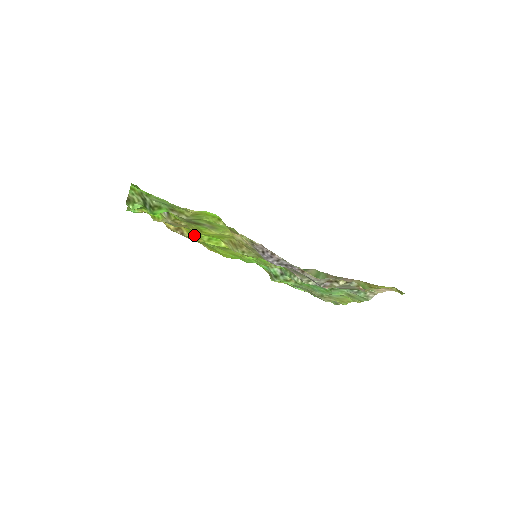
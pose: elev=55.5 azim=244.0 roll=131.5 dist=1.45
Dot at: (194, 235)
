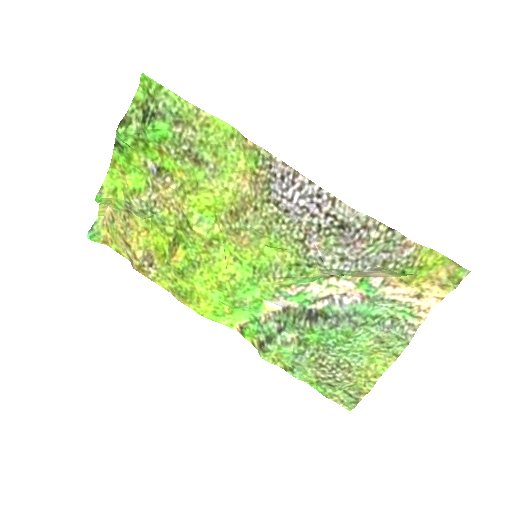
Dot at: (172, 248)
